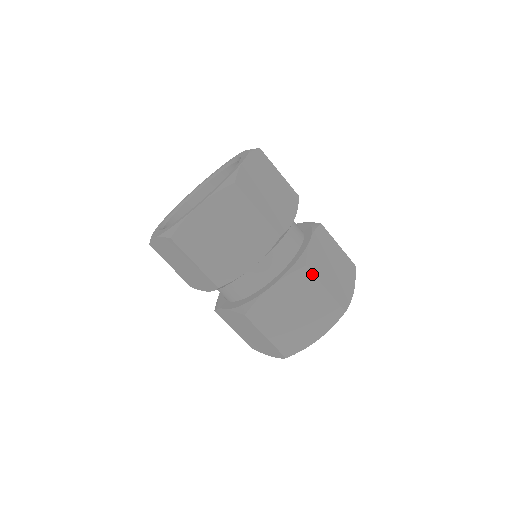
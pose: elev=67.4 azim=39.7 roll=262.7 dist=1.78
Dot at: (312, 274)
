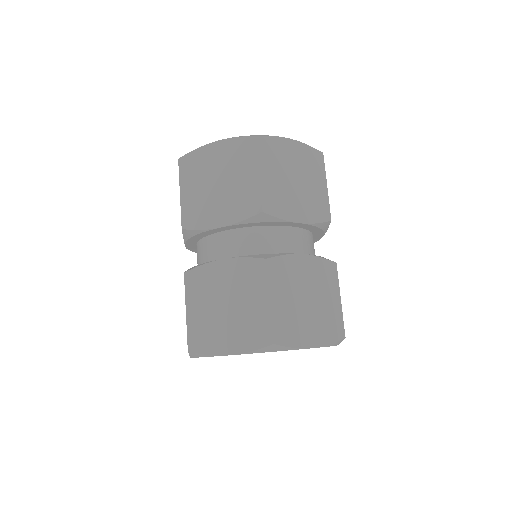
Dot at: (337, 275)
